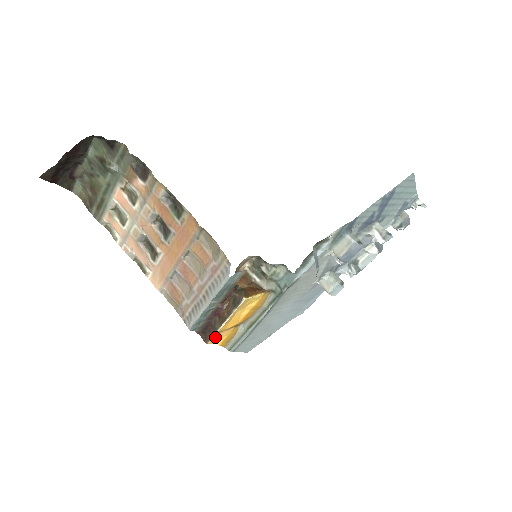
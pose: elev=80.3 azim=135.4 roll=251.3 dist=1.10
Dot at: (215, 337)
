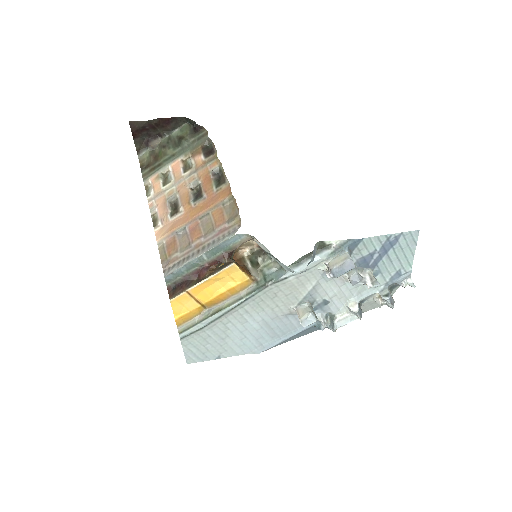
Dot at: (181, 299)
